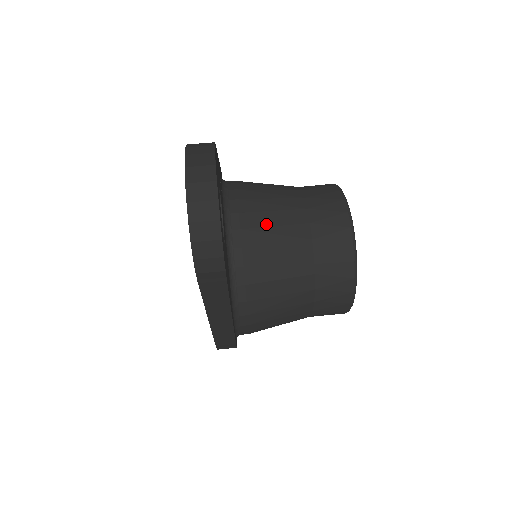
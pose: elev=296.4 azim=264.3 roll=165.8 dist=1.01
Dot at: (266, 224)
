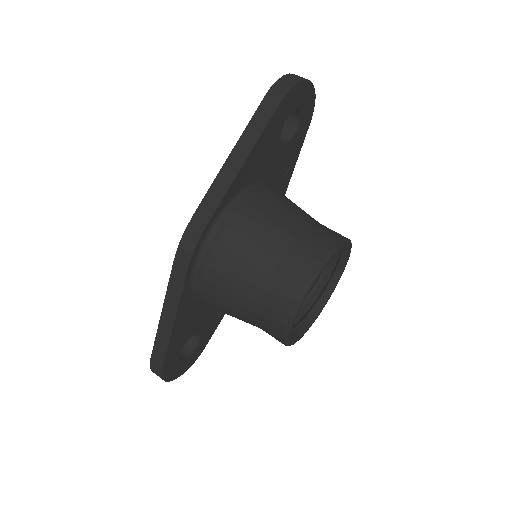
Dot at: occluded
